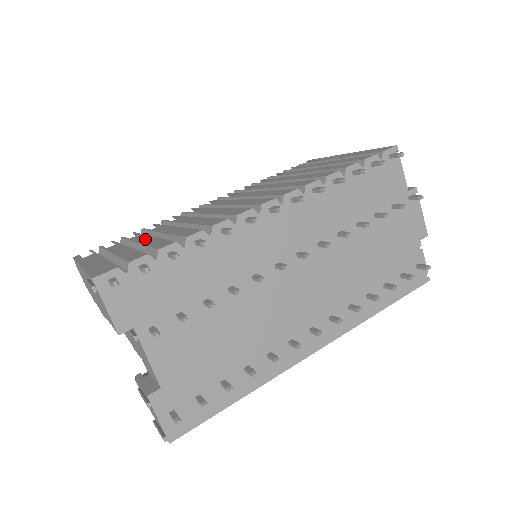
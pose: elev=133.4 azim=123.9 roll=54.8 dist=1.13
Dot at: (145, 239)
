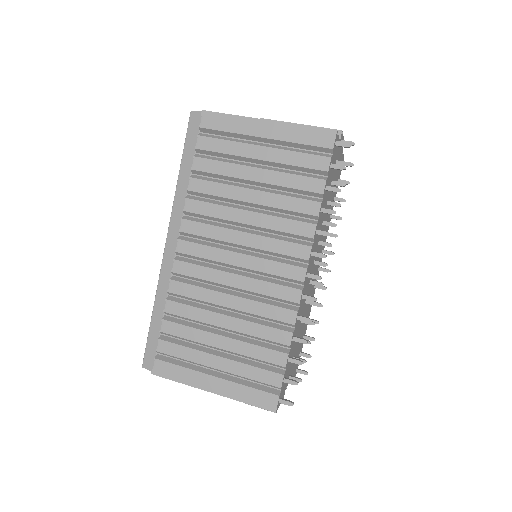
Dot at: (225, 343)
